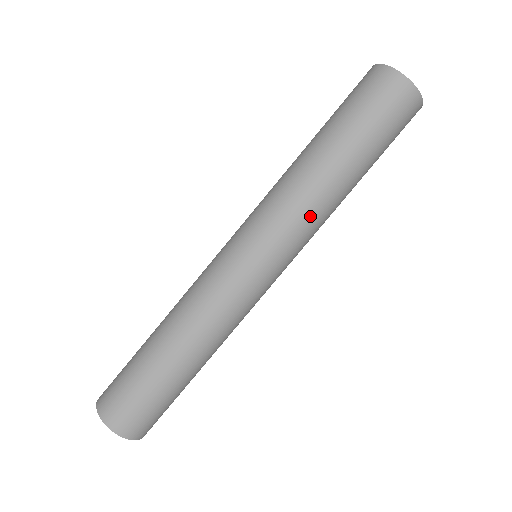
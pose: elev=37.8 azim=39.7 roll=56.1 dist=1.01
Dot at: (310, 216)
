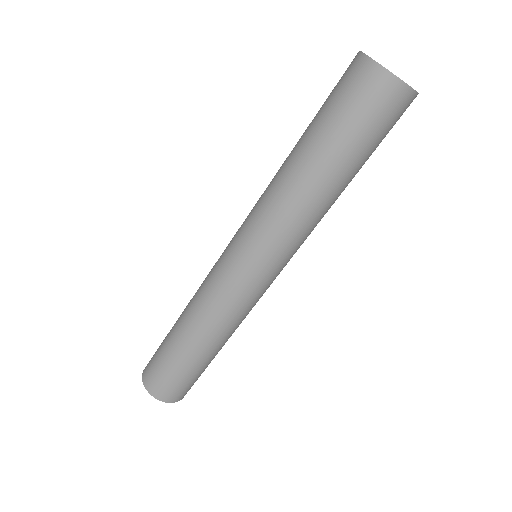
Dot at: (306, 229)
